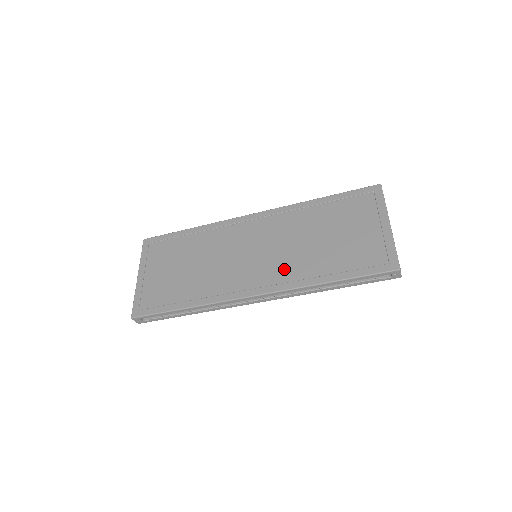
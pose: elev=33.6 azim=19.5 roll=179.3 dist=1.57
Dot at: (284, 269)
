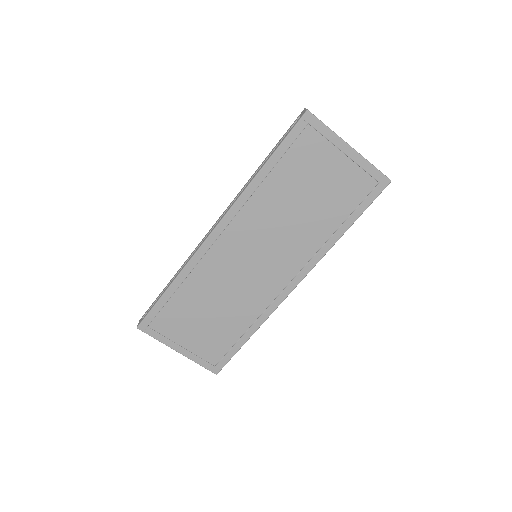
Dot at: (298, 251)
